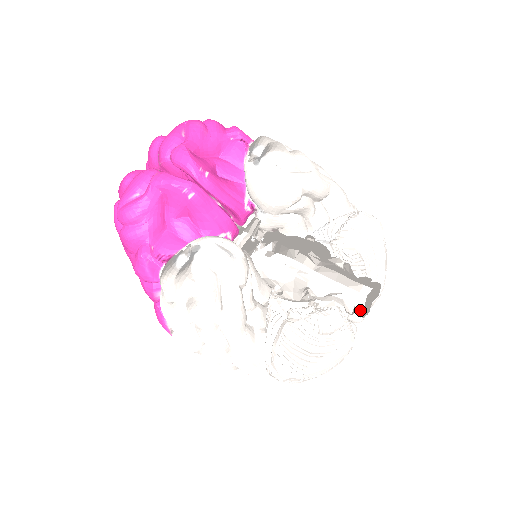
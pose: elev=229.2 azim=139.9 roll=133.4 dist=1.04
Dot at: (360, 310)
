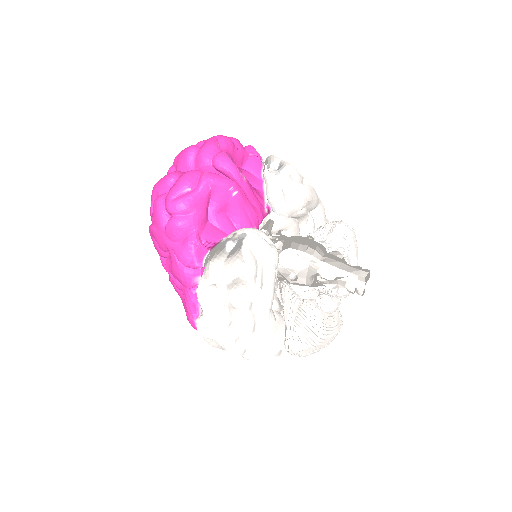
Dot at: (361, 289)
